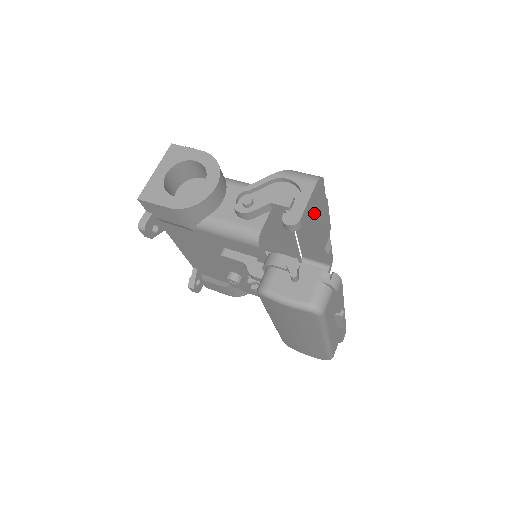
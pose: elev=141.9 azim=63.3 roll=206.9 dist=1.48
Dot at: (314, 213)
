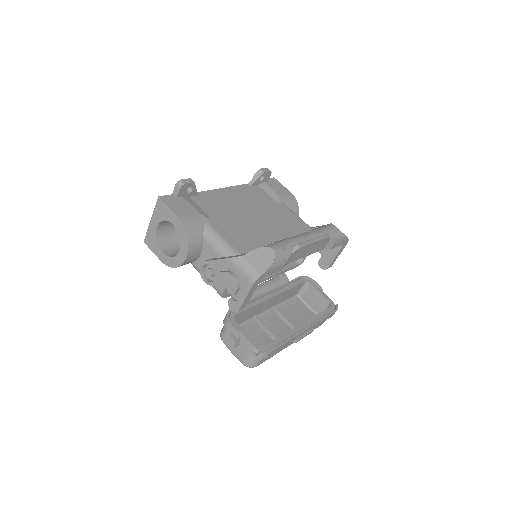
Dot at: occluded
